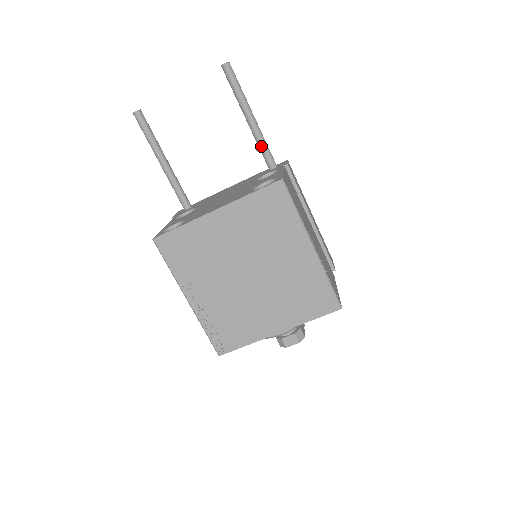
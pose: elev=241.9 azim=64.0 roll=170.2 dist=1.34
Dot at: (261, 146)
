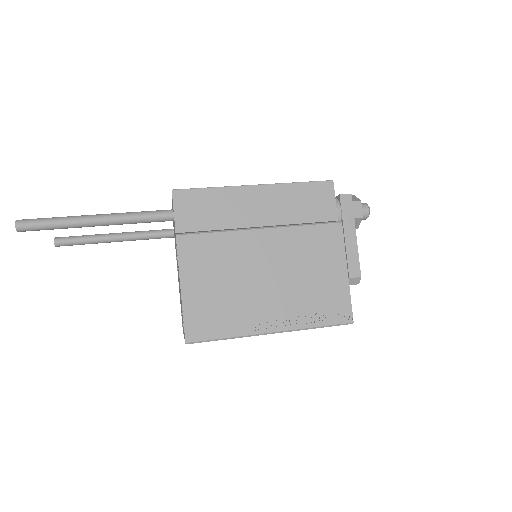
Dot at: occluded
